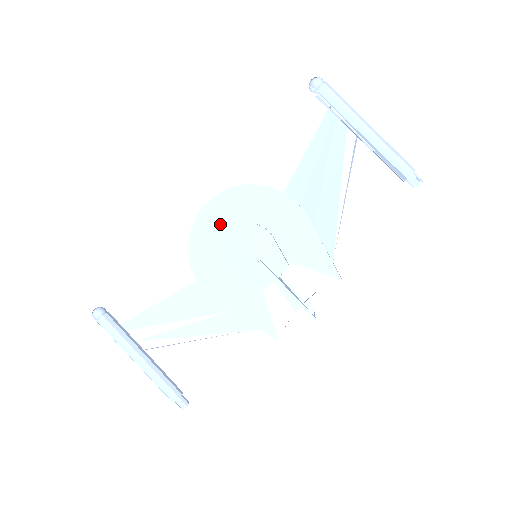
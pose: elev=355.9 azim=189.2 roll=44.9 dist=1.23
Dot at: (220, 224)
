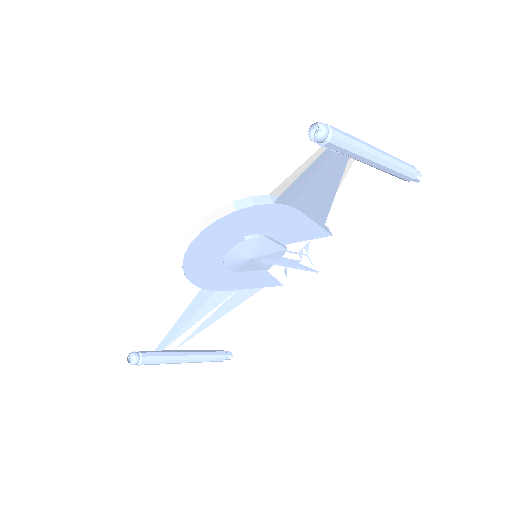
Dot at: (212, 249)
